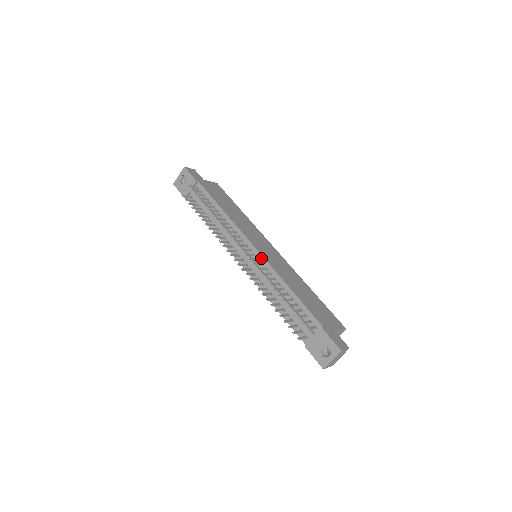
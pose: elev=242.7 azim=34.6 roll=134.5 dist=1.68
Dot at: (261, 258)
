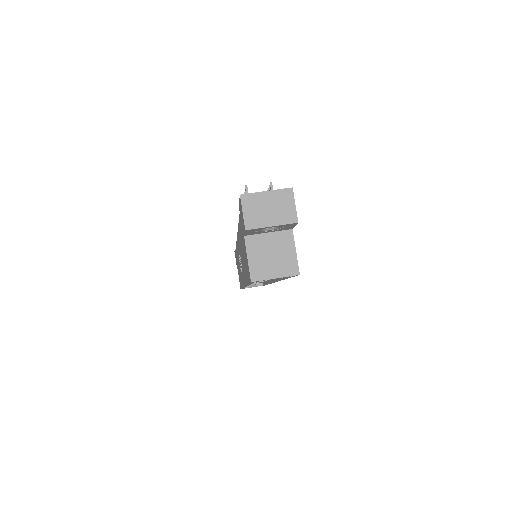
Dot at: occluded
